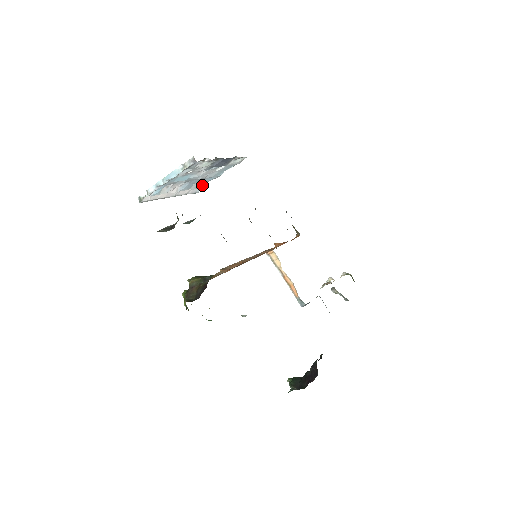
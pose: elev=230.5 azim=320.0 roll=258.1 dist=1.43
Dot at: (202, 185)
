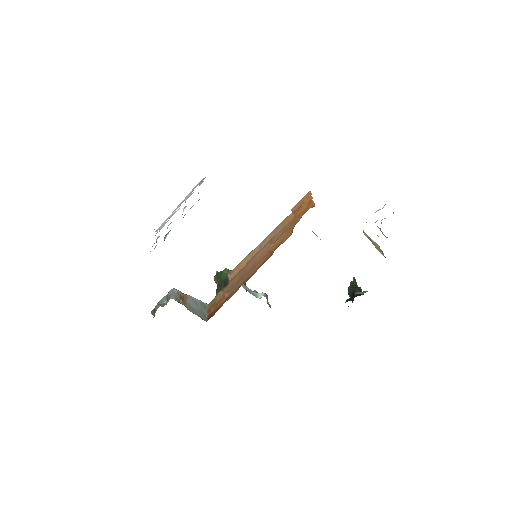
Dot at: occluded
